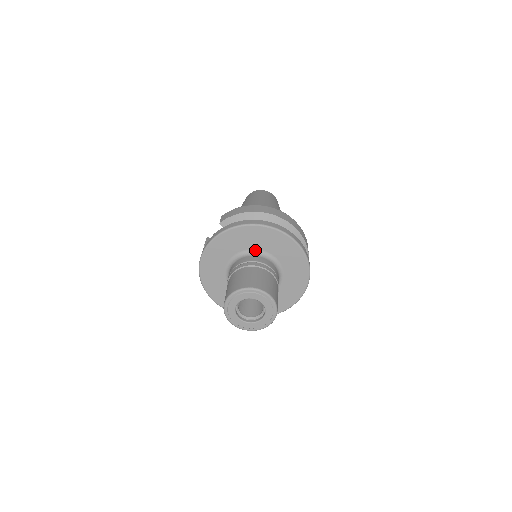
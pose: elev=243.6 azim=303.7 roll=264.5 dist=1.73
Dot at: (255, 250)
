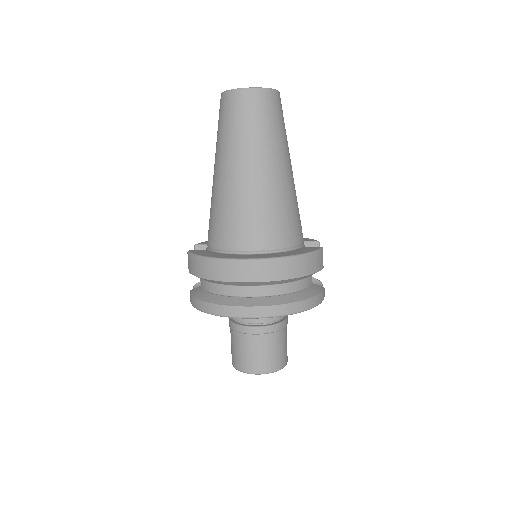
Dot at: occluded
